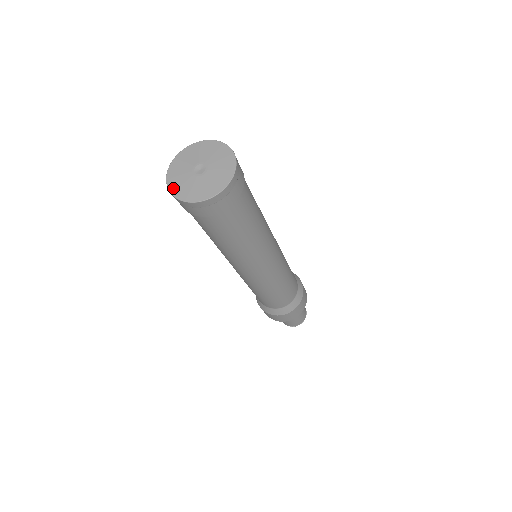
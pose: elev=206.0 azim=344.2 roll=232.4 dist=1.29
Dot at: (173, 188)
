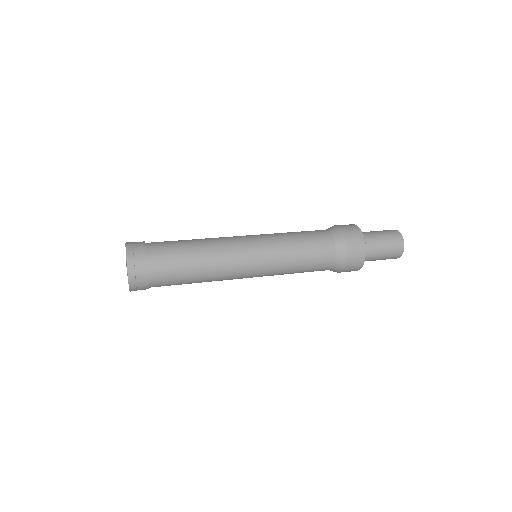
Dot at: occluded
